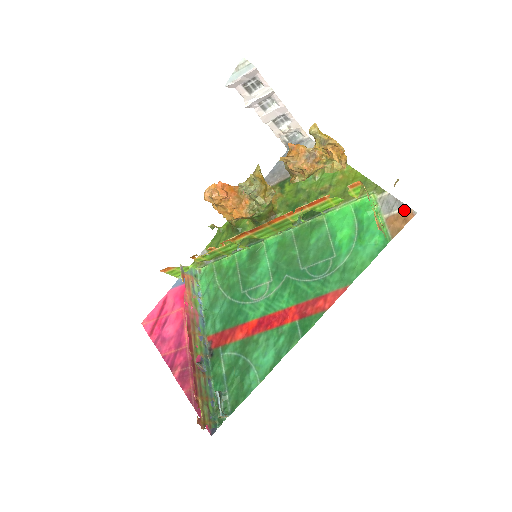
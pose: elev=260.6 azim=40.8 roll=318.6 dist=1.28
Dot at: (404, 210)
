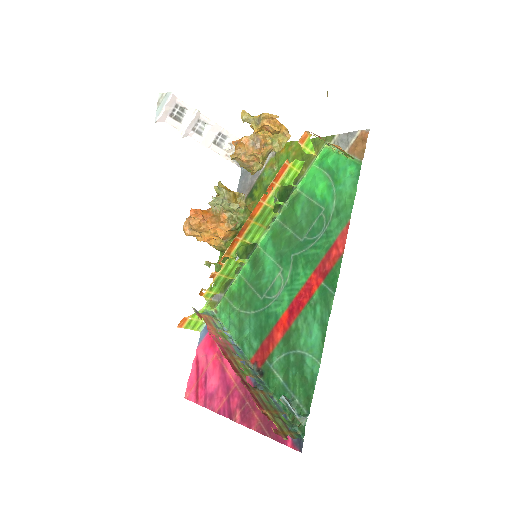
Dot at: (358, 135)
